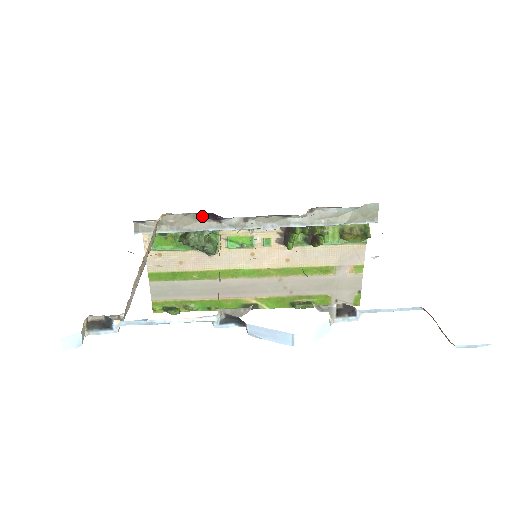
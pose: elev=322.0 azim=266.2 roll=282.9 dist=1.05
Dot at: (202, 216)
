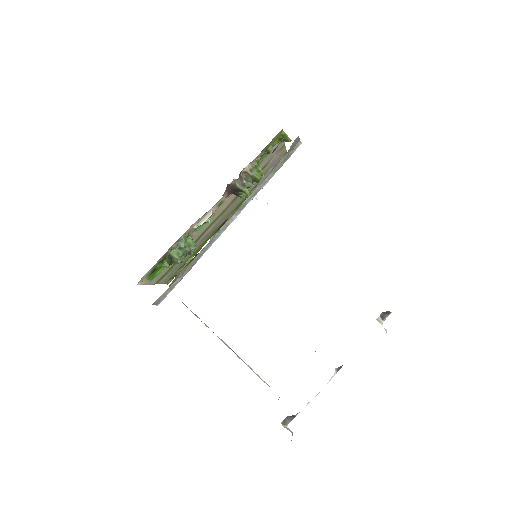
Dot at: (191, 260)
